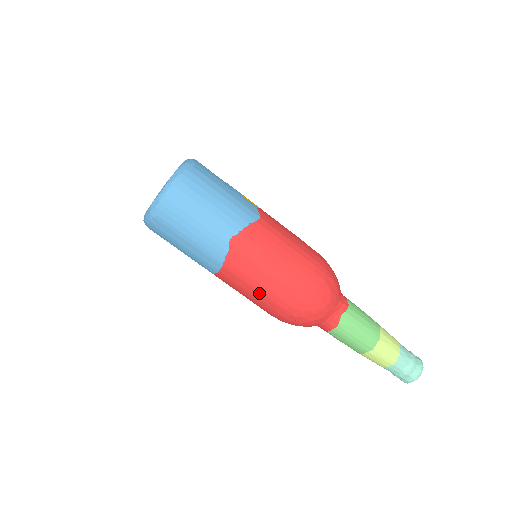
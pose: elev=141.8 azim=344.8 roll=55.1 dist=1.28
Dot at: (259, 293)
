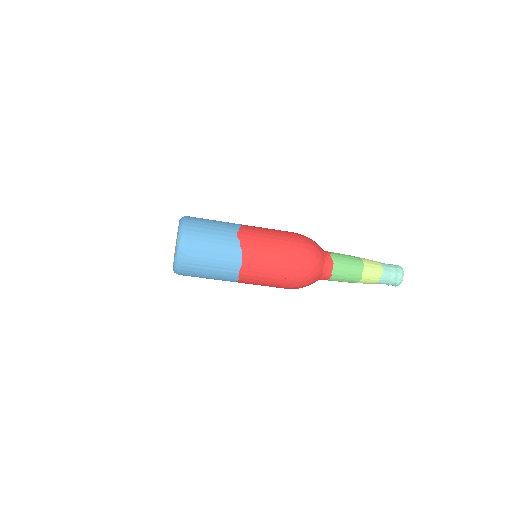
Dot at: (275, 261)
